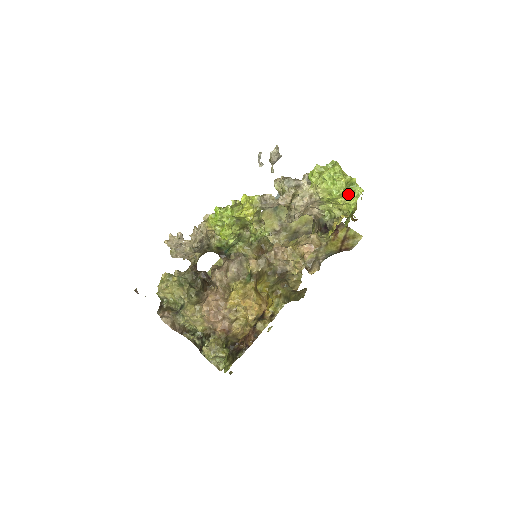
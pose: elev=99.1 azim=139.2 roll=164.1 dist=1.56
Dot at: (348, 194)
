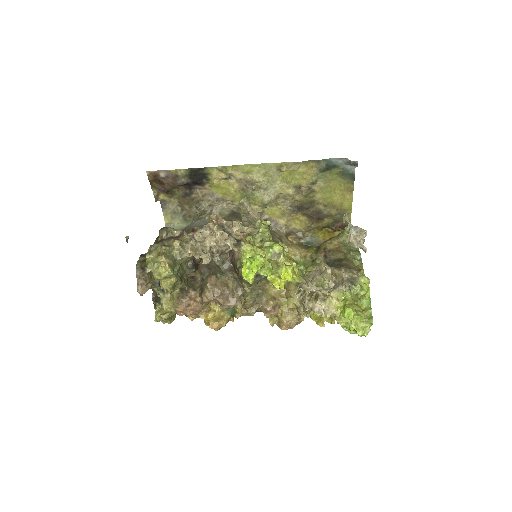
Dot at: occluded
